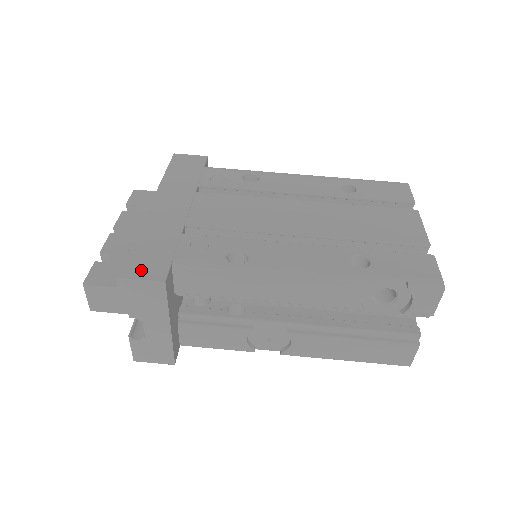
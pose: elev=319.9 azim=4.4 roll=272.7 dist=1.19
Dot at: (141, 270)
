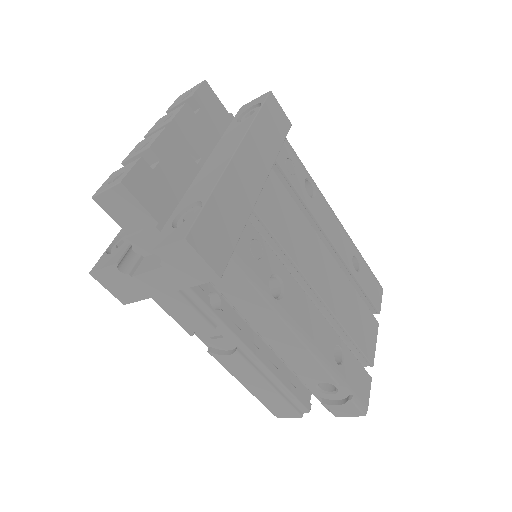
Dot at: (207, 246)
